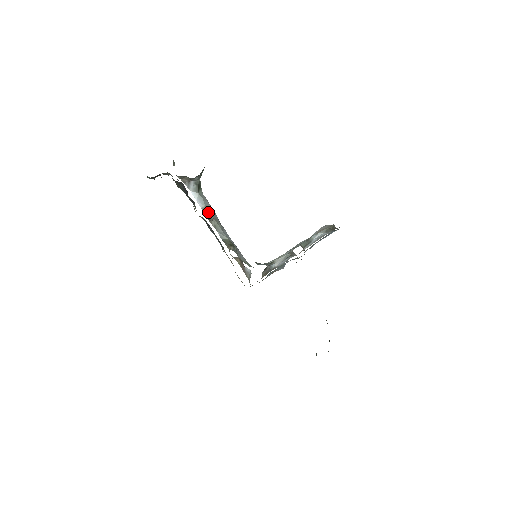
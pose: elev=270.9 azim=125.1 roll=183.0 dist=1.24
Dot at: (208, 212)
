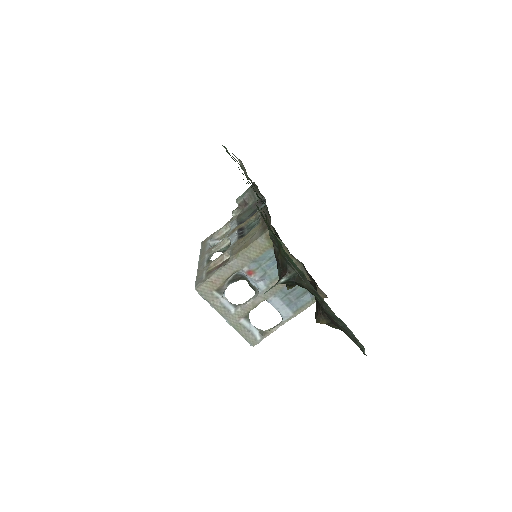
Dot at: occluded
